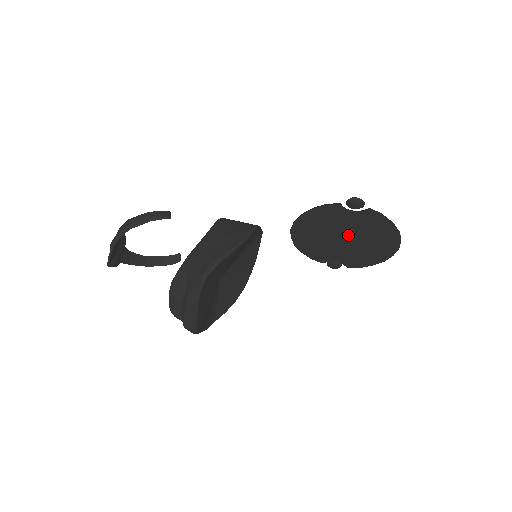
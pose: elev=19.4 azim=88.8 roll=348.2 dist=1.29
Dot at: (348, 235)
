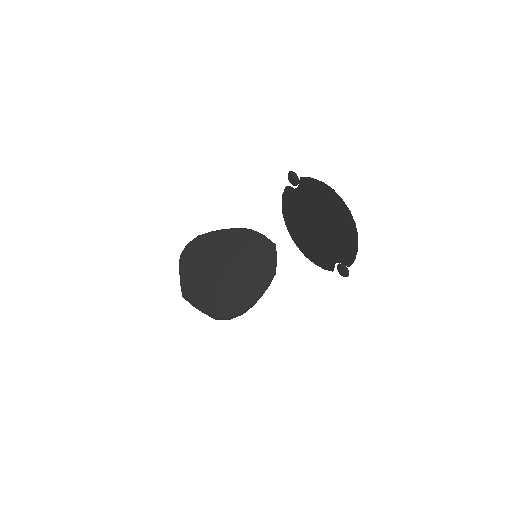
Dot at: (315, 218)
